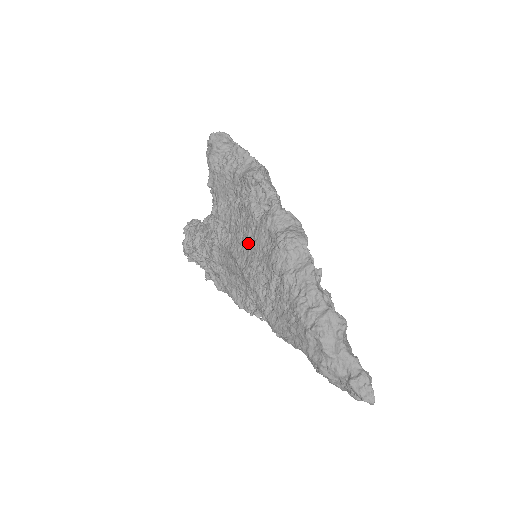
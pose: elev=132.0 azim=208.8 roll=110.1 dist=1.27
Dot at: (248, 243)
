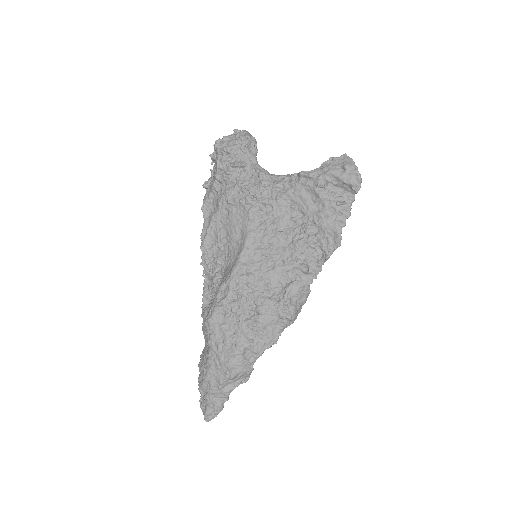
Dot at: (266, 257)
